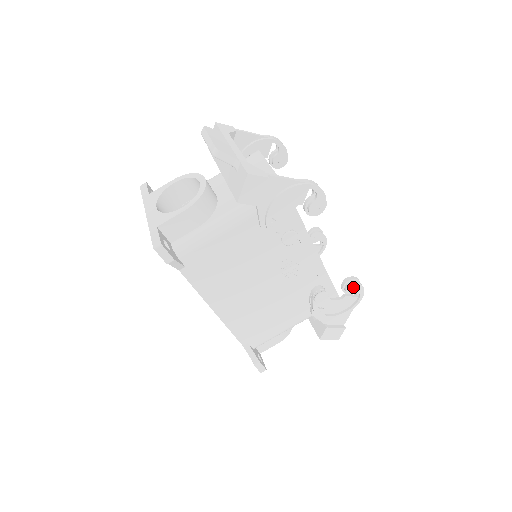
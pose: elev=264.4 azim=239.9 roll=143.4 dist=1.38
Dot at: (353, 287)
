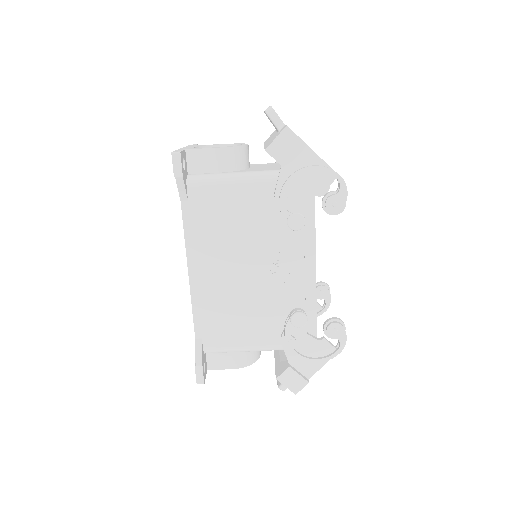
Dot at: (336, 329)
